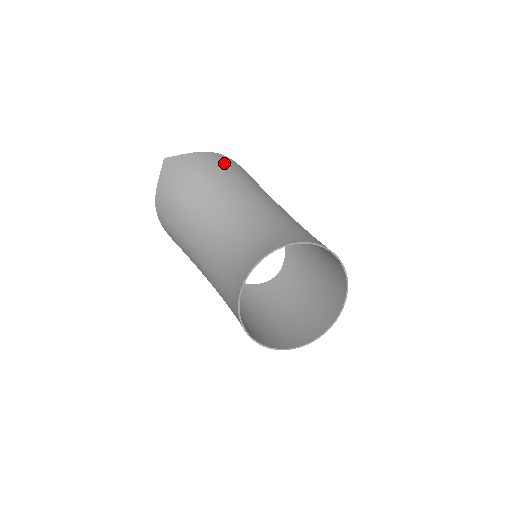
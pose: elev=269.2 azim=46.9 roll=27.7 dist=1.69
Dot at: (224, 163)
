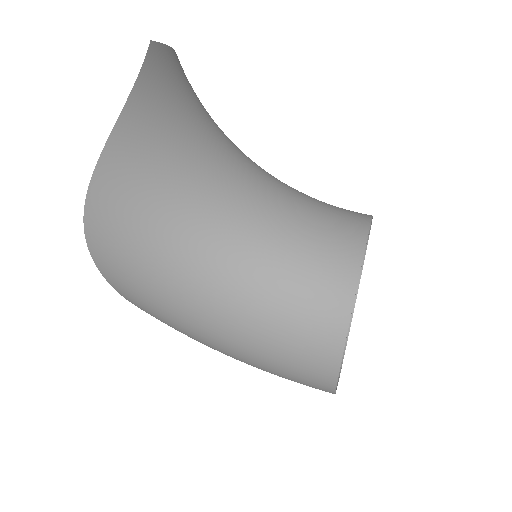
Dot at: occluded
